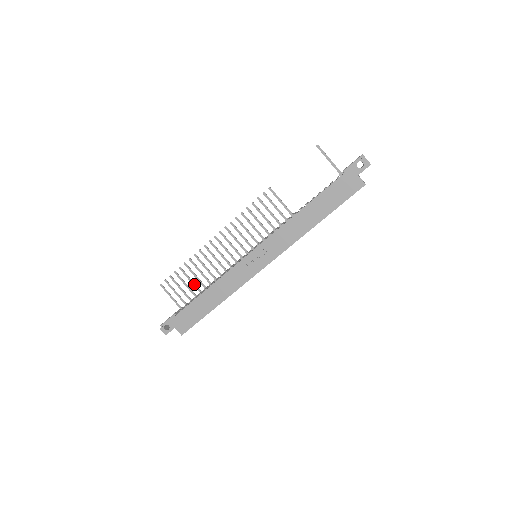
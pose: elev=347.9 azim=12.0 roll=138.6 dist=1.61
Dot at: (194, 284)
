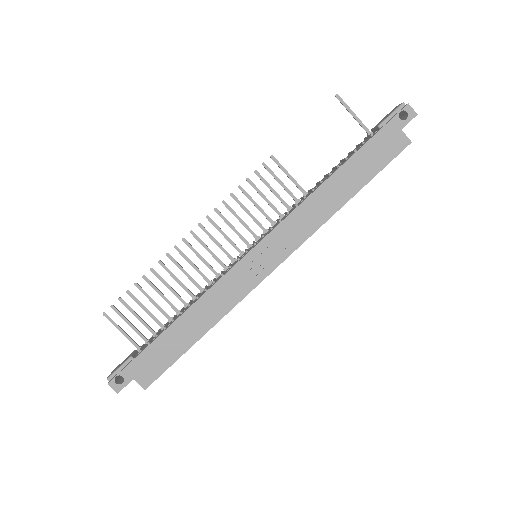
Dot at: (159, 307)
